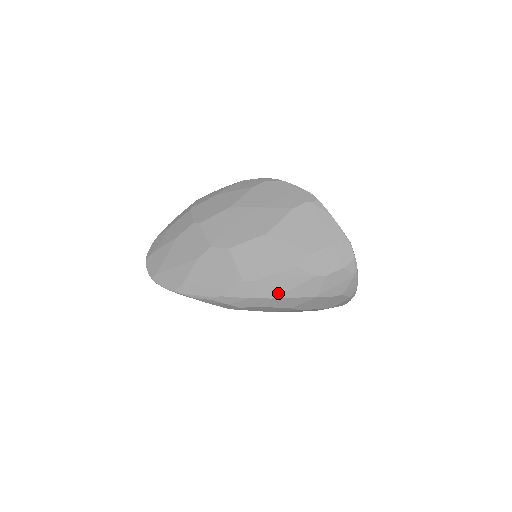
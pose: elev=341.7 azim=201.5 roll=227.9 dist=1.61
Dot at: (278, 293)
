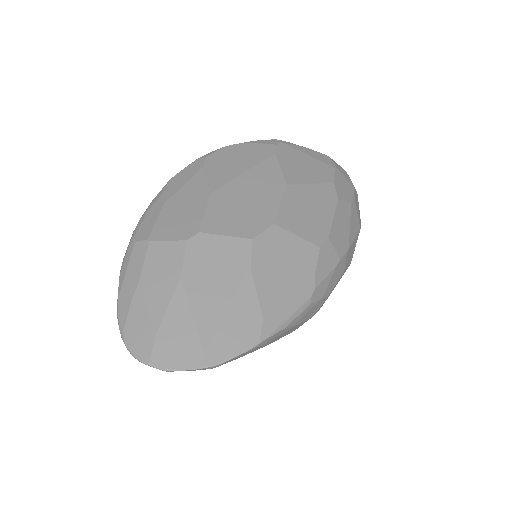
Dot at: (347, 241)
